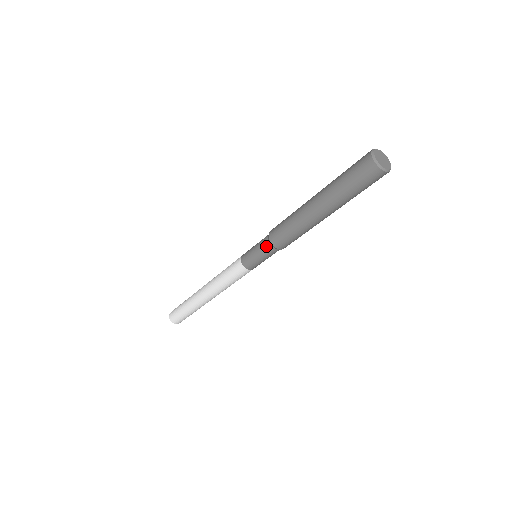
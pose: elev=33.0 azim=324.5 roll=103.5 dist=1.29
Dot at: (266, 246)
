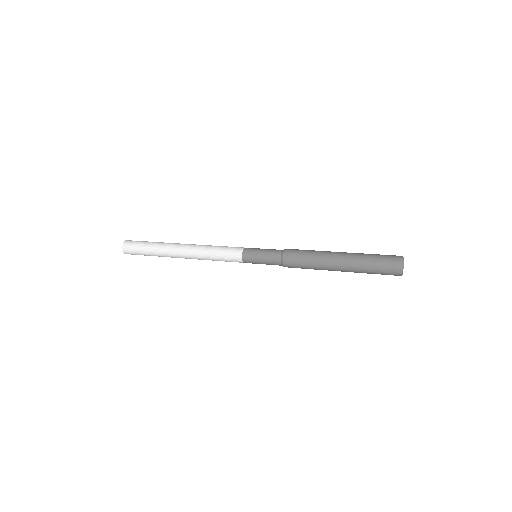
Dot at: (276, 263)
